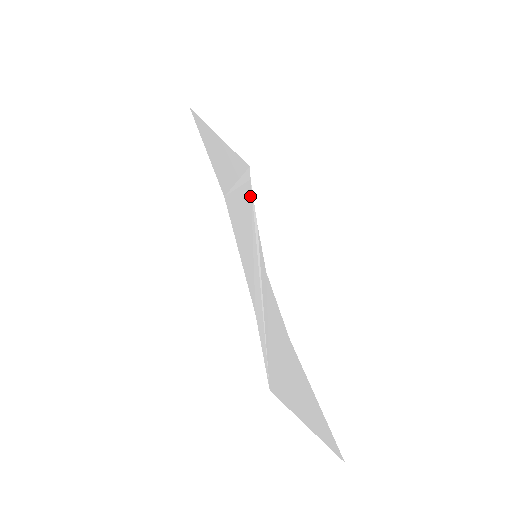
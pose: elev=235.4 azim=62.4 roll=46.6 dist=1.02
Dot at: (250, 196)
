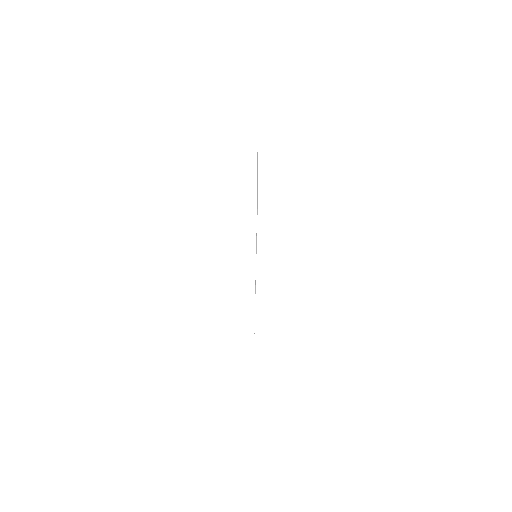
Dot at: occluded
